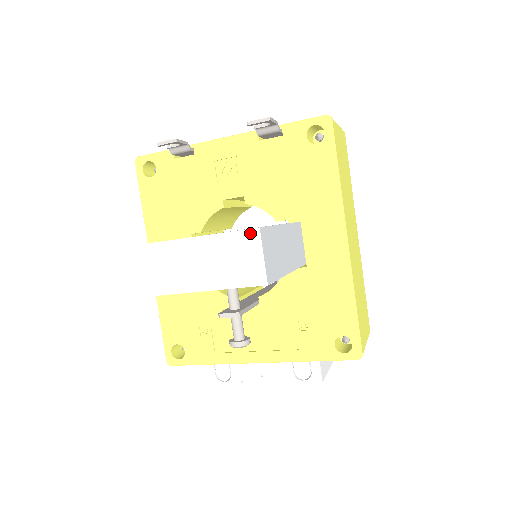
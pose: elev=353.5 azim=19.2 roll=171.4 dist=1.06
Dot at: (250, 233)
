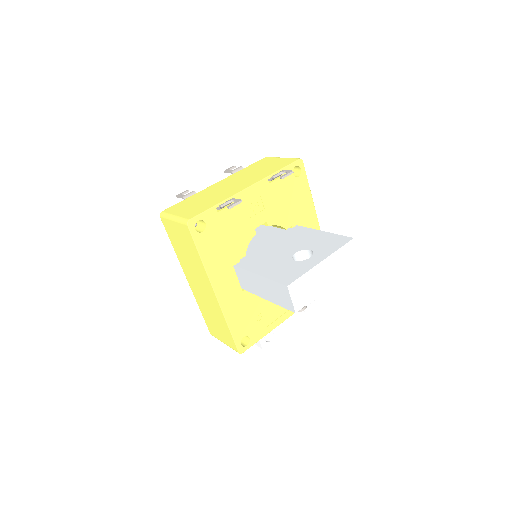
Dot at: (351, 243)
